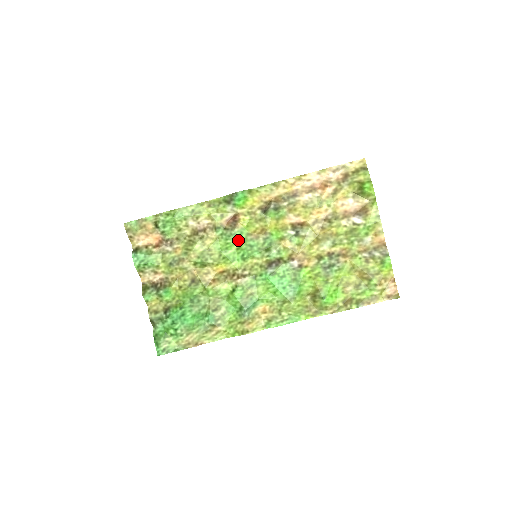
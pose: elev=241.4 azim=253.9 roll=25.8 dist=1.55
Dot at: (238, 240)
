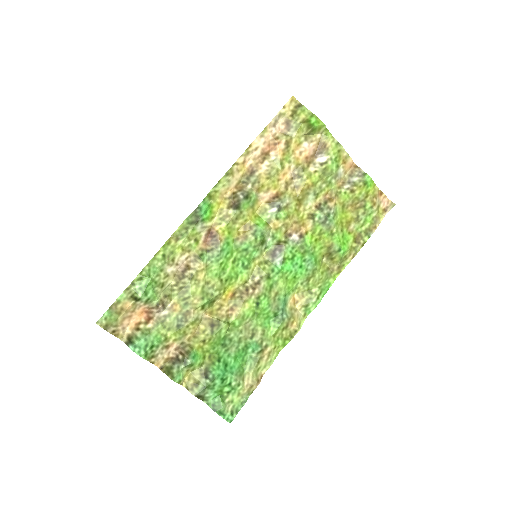
Dot at: (229, 253)
